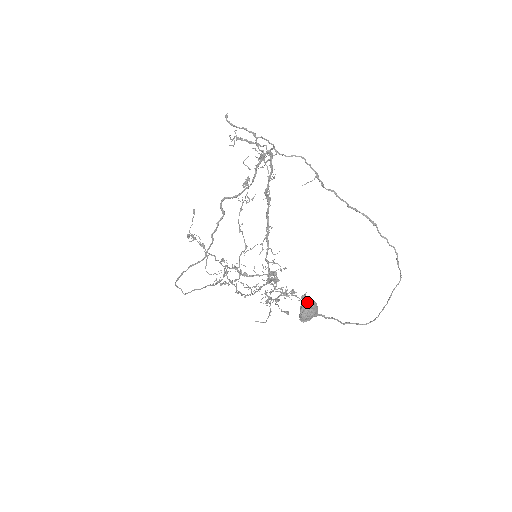
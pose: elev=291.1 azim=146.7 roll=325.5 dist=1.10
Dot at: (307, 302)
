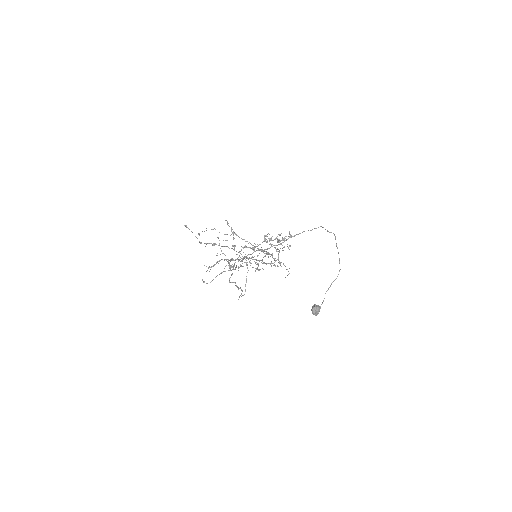
Dot at: (313, 311)
